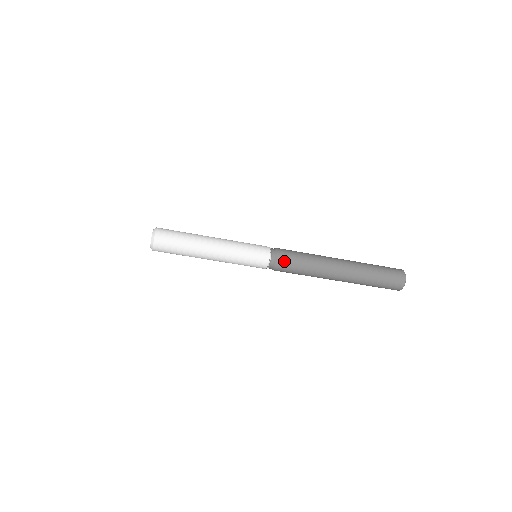
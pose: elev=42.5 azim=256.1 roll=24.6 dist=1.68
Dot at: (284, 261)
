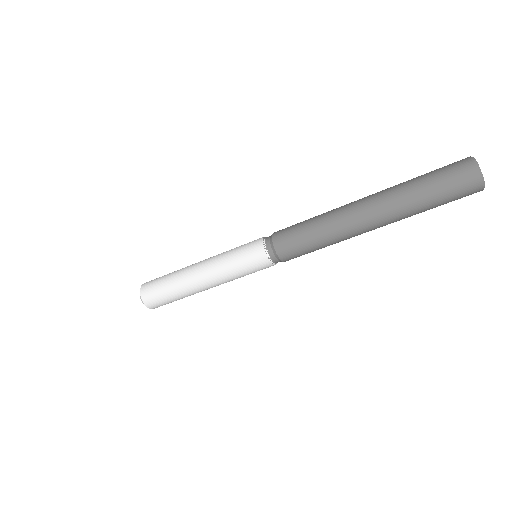
Dot at: (283, 243)
